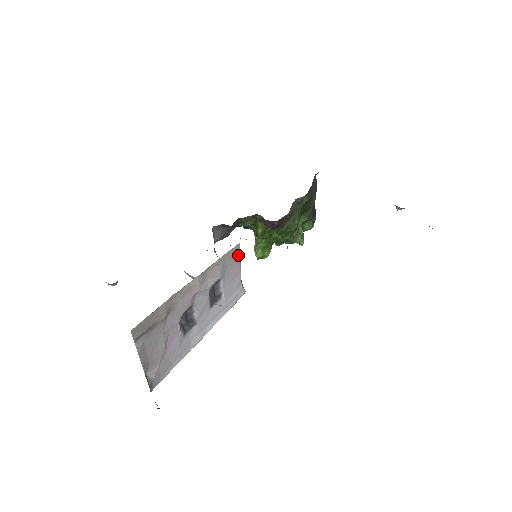
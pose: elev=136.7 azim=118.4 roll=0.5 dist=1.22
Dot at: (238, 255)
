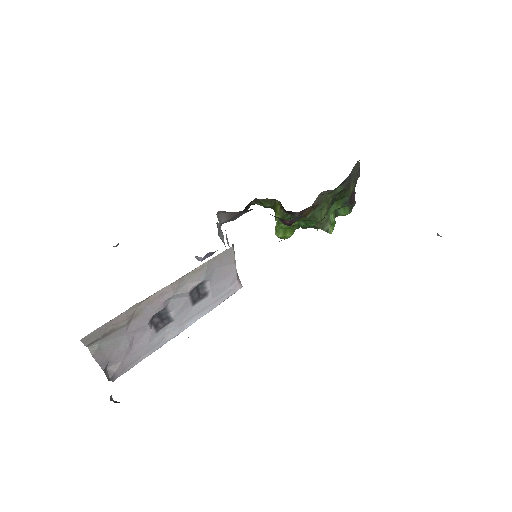
Dot at: (231, 256)
